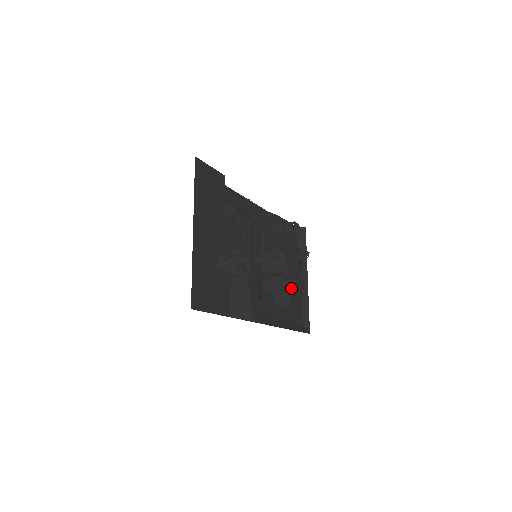
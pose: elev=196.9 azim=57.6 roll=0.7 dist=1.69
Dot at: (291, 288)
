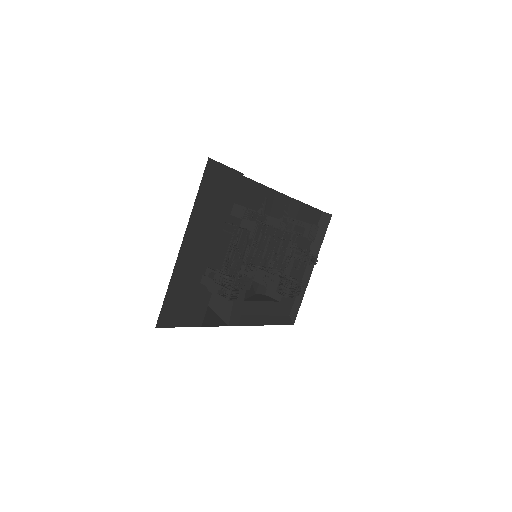
Dot at: (284, 291)
